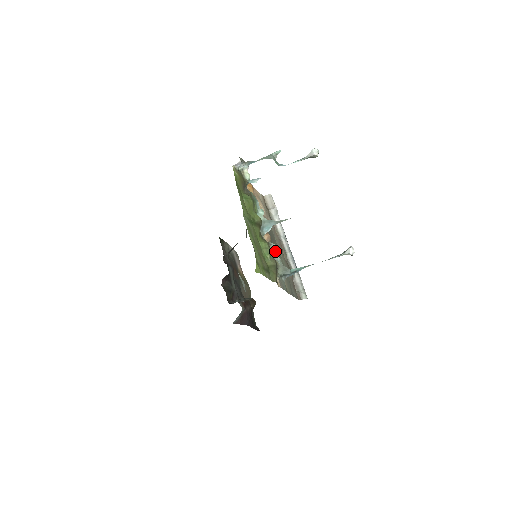
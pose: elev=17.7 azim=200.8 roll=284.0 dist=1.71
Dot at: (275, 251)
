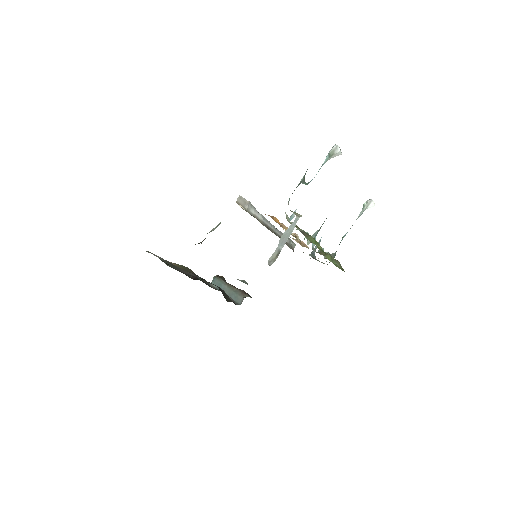
Dot at: occluded
